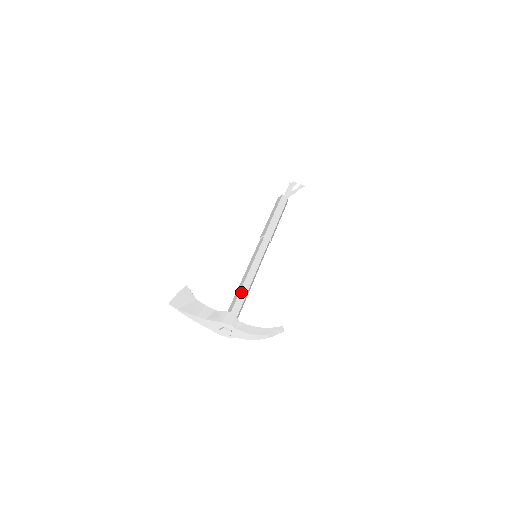
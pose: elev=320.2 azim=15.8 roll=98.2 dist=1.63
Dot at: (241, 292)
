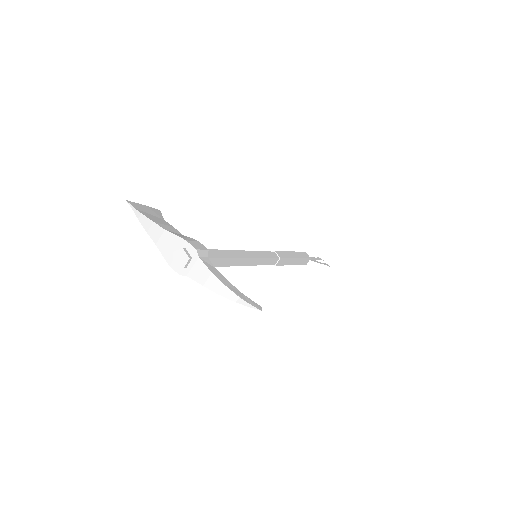
Dot at: (224, 251)
